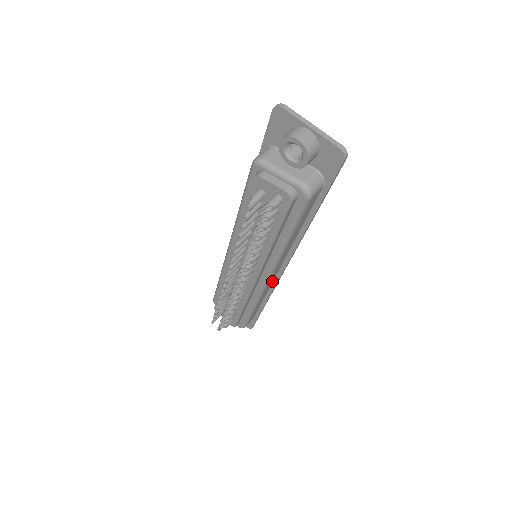
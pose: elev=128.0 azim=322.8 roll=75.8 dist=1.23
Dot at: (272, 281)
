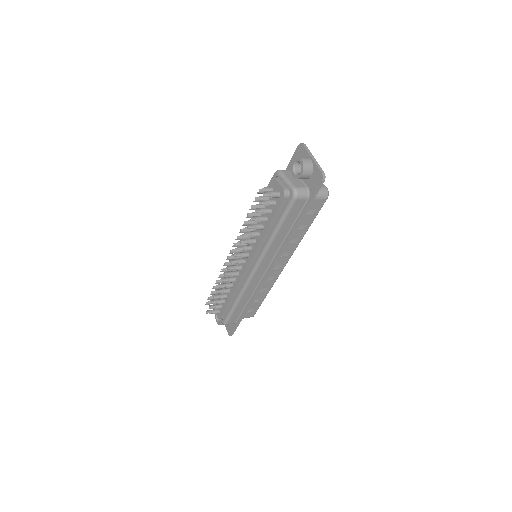
Dot at: (258, 281)
